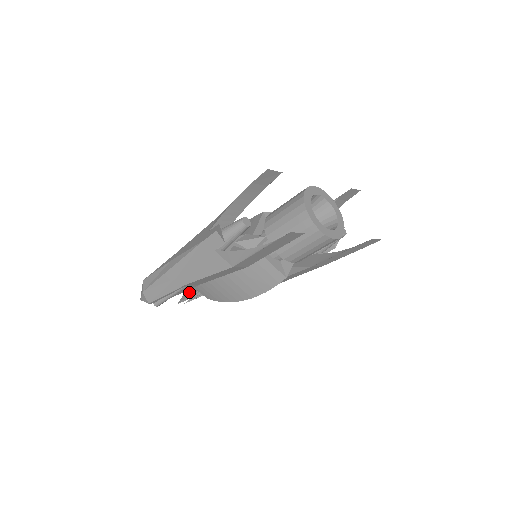
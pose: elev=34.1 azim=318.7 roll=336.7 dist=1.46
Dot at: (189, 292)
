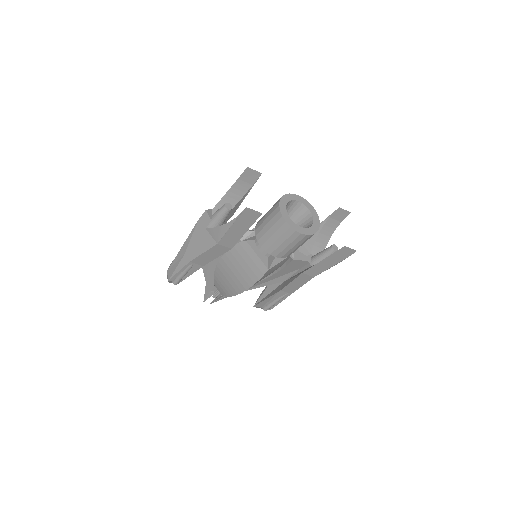
Dot at: (209, 287)
